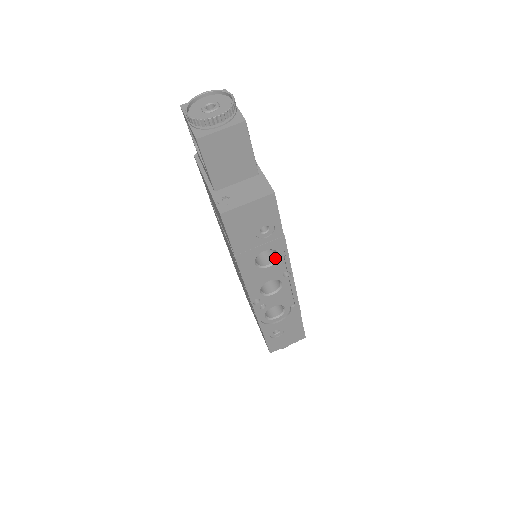
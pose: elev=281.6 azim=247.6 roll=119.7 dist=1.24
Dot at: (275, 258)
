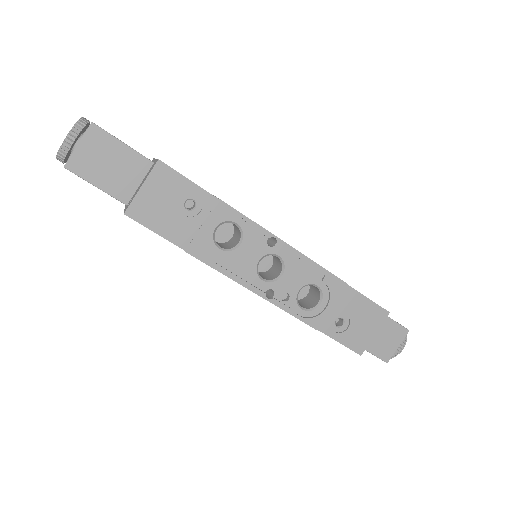
Dot at: (239, 231)
